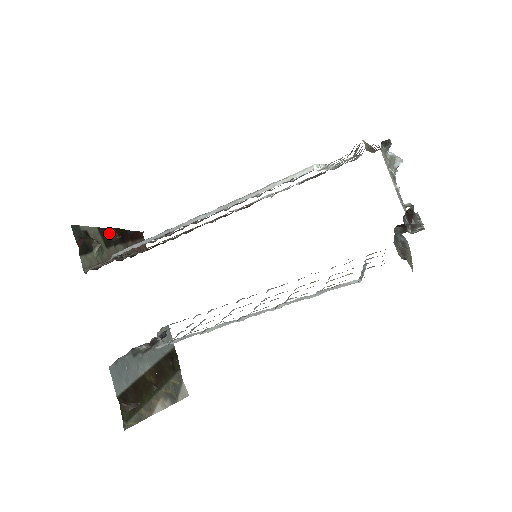
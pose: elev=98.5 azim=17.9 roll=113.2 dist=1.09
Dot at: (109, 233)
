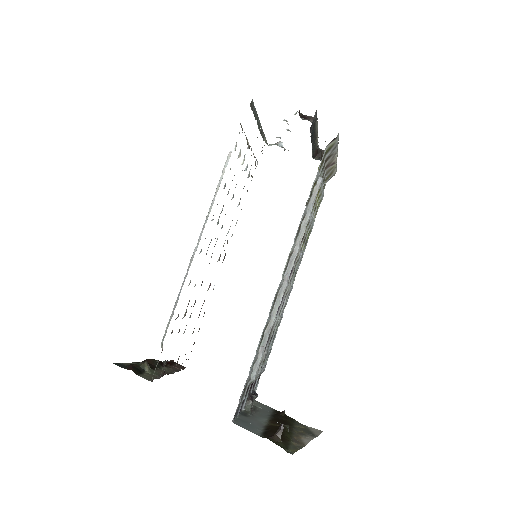
Dot at: occluded
